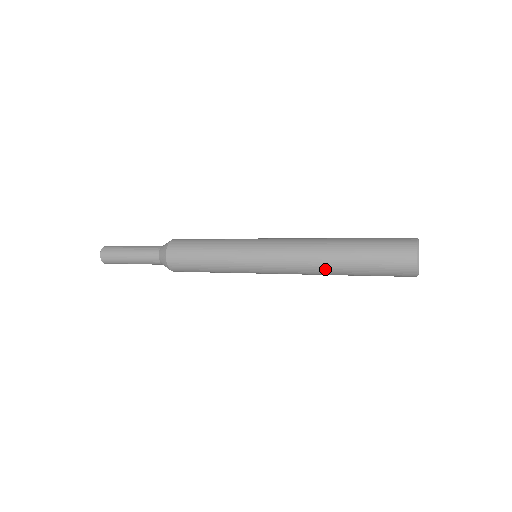
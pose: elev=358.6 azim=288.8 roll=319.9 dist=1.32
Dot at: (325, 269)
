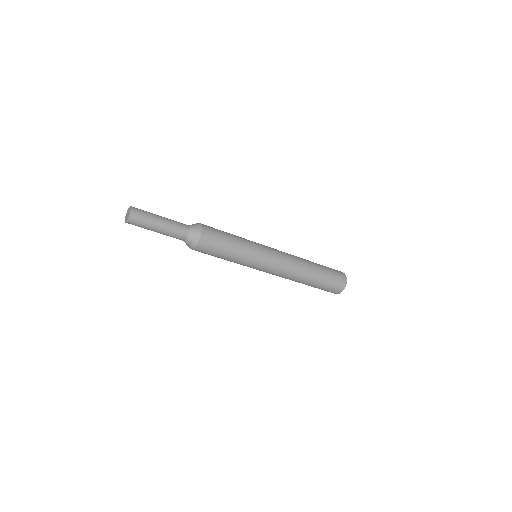
Dot at: (304, 273)
